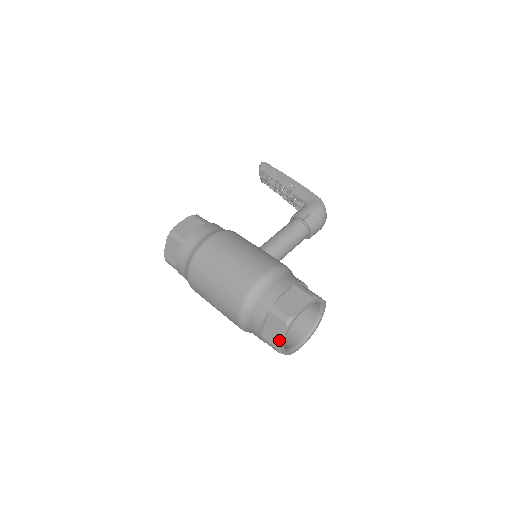
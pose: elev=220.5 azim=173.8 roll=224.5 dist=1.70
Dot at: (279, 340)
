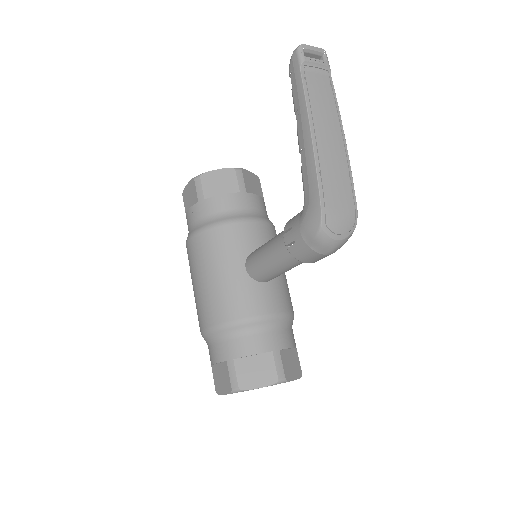
Dot at: occluded
